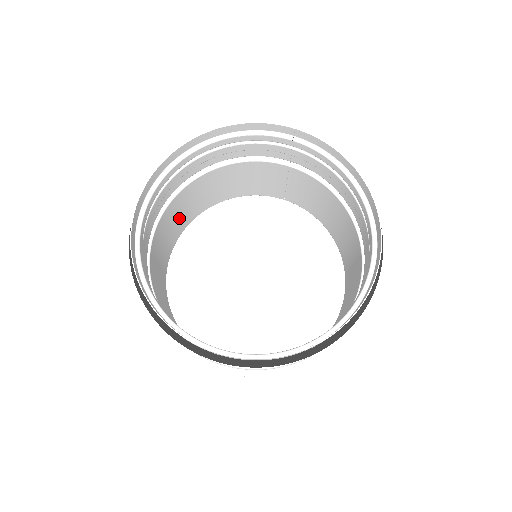
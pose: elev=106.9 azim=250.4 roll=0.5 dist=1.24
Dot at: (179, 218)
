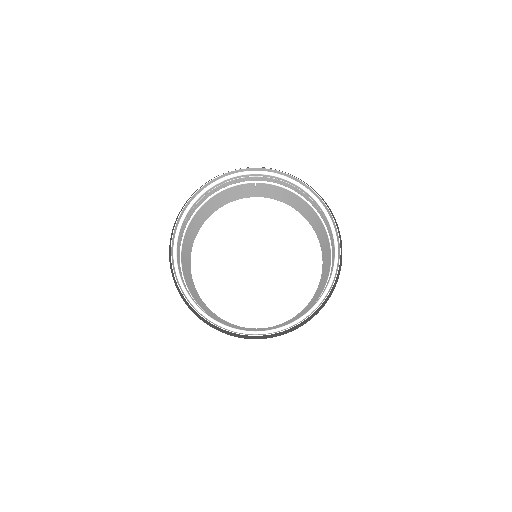
Dot at: (189, 242)
